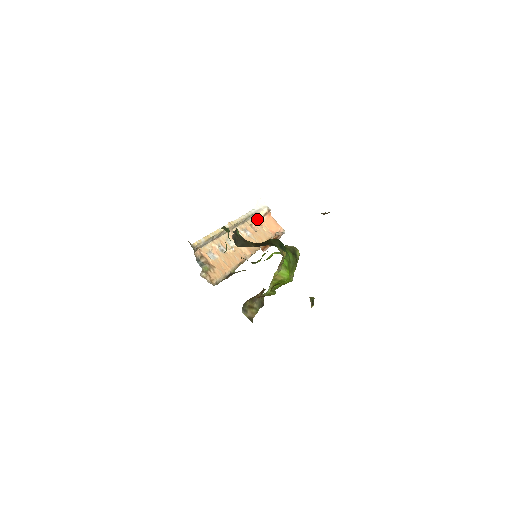
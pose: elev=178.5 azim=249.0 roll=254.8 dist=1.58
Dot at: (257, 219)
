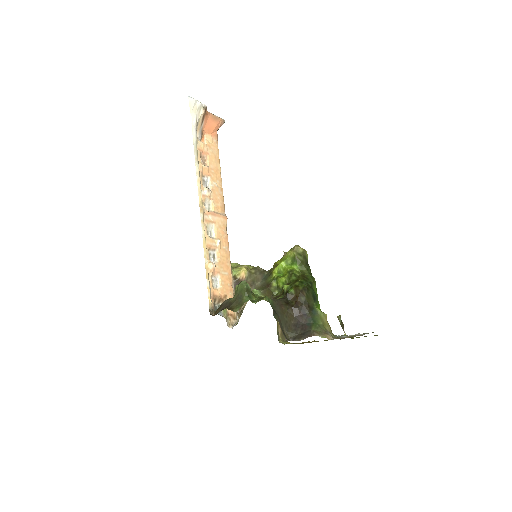
Dot at: (197, 134)
